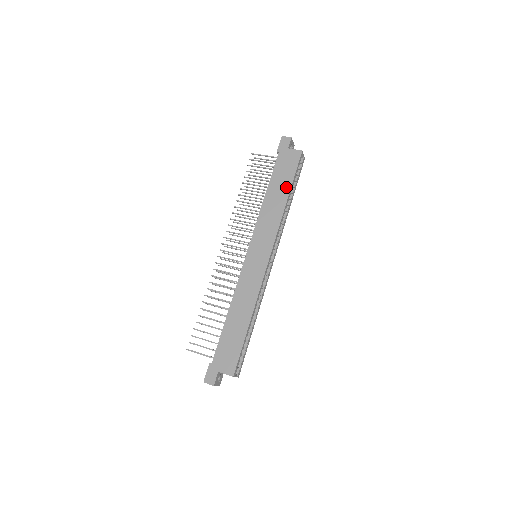
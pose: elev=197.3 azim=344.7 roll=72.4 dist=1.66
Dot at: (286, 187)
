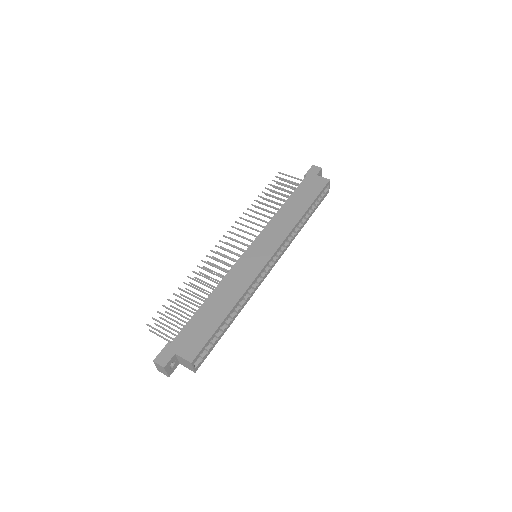
Dot at: (306, 203)
